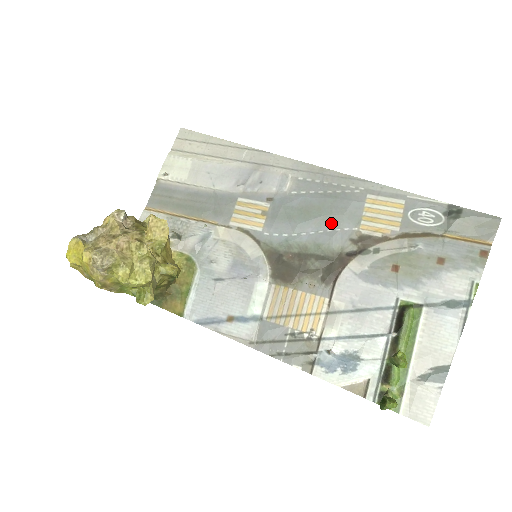
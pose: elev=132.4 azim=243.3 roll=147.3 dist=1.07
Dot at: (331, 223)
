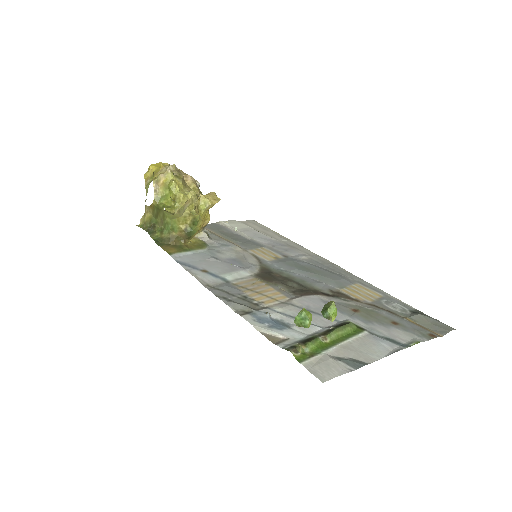
Dot at: (321, 279)
